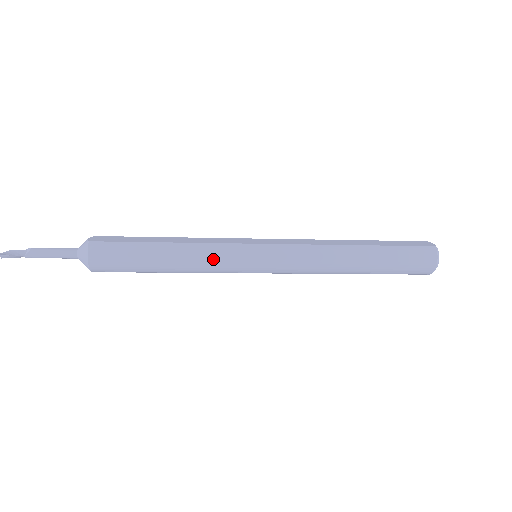
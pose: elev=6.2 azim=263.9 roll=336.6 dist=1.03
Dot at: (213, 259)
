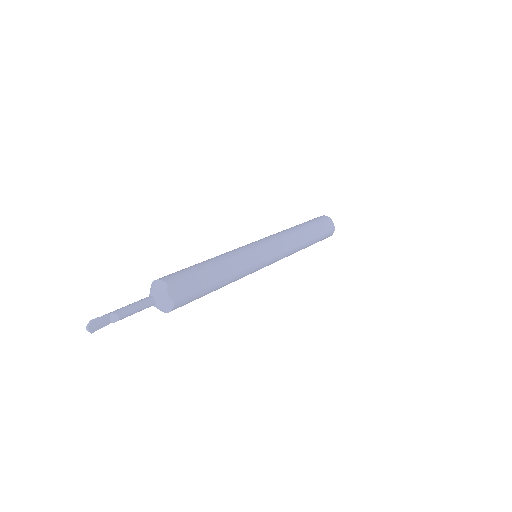
Dot at: occluded
